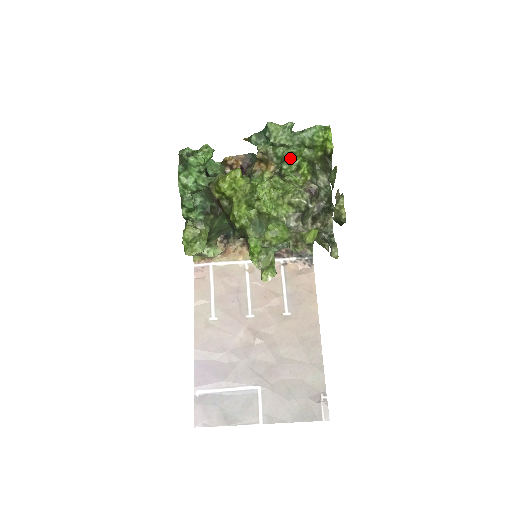
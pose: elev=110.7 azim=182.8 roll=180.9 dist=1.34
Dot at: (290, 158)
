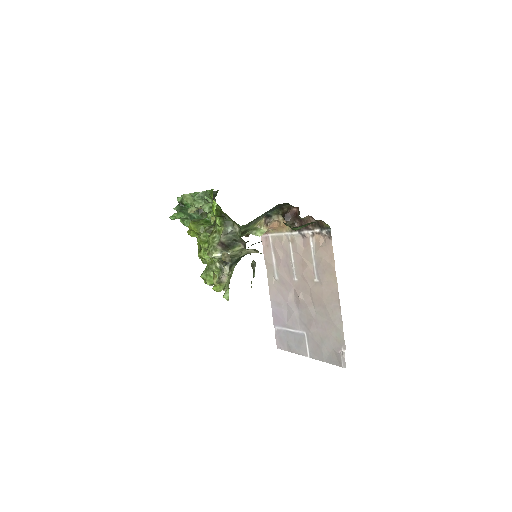
Dot at: (211, 211)
